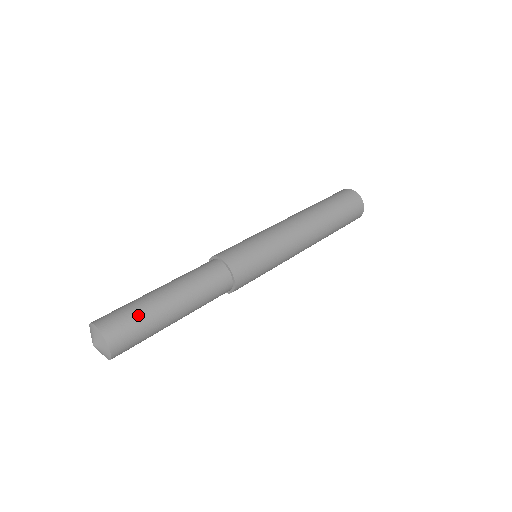
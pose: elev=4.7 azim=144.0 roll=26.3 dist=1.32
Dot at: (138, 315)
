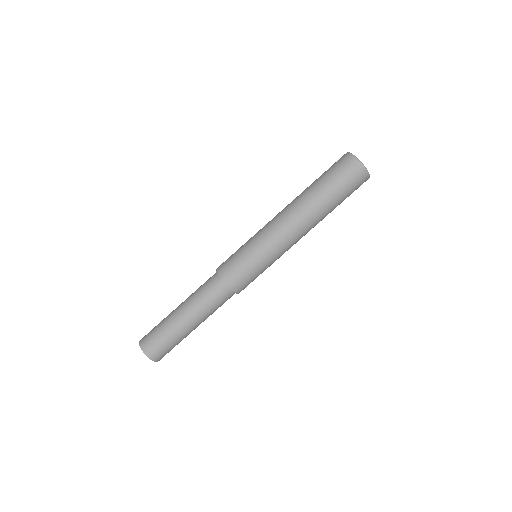
Dot at: (159, 328)
